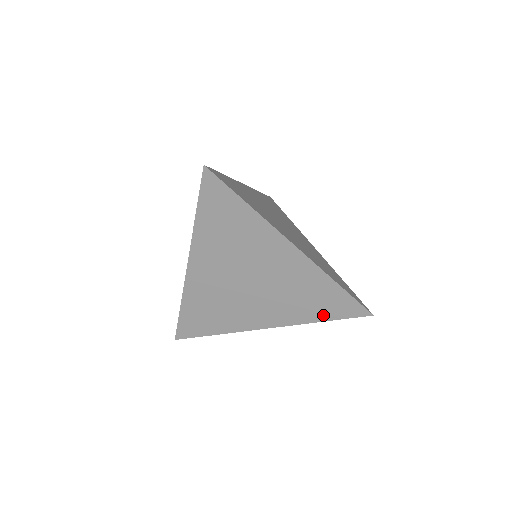
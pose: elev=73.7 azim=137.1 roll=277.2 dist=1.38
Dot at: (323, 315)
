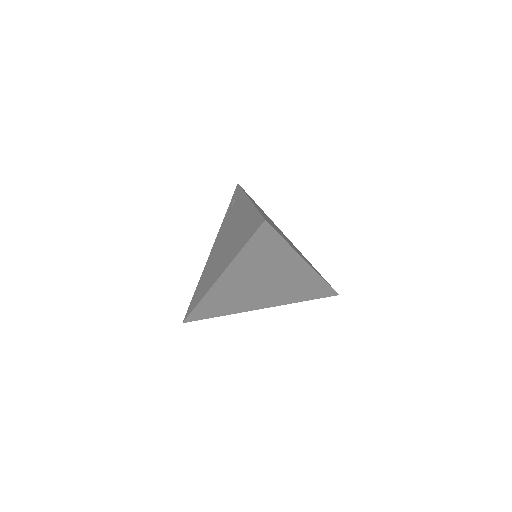
Dot at: (306, 298)
